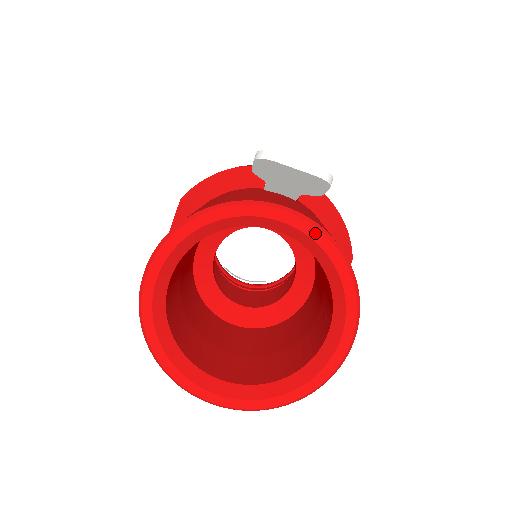
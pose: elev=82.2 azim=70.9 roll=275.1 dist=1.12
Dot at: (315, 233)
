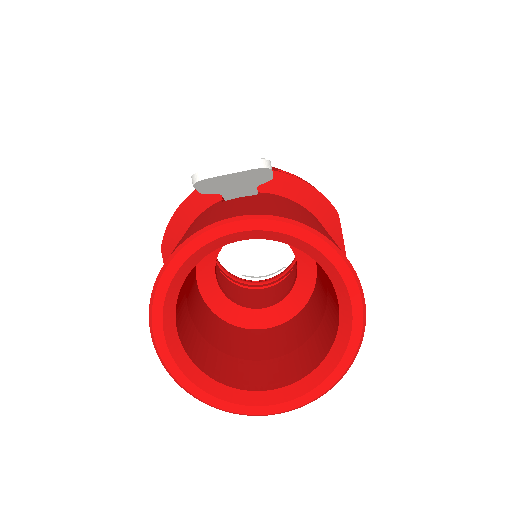
Dot at: (273, 225)
